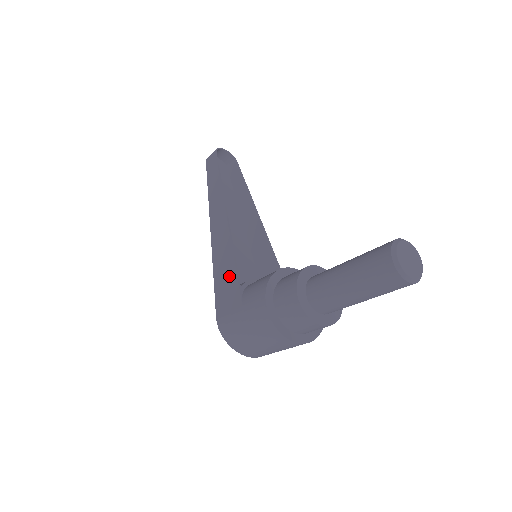
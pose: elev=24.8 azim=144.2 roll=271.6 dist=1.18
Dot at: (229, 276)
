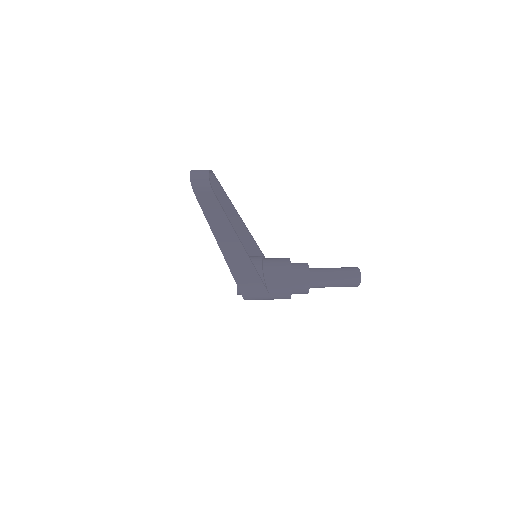
Dot at: (255, 283)
